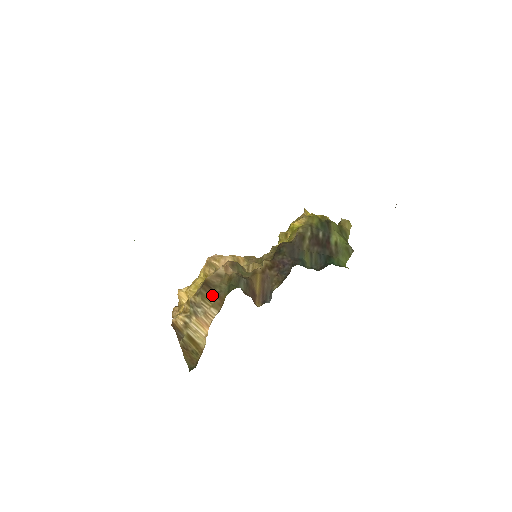
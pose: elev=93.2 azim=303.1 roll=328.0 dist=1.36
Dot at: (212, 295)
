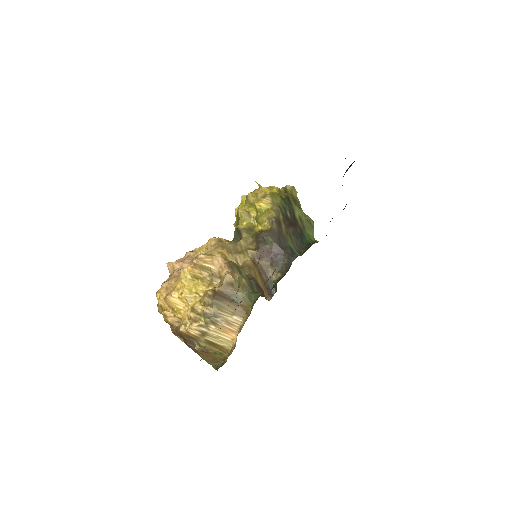
Dot at: (230, 304)
